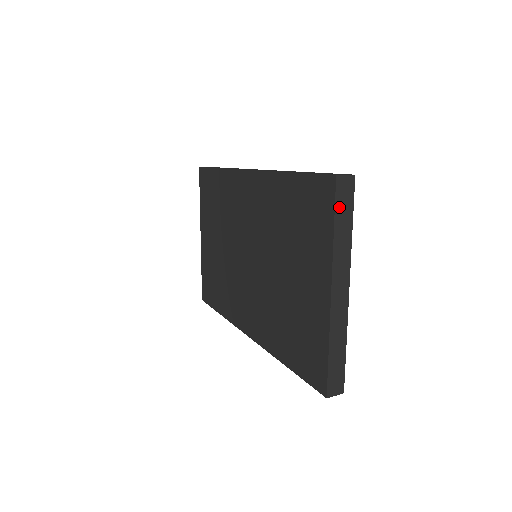
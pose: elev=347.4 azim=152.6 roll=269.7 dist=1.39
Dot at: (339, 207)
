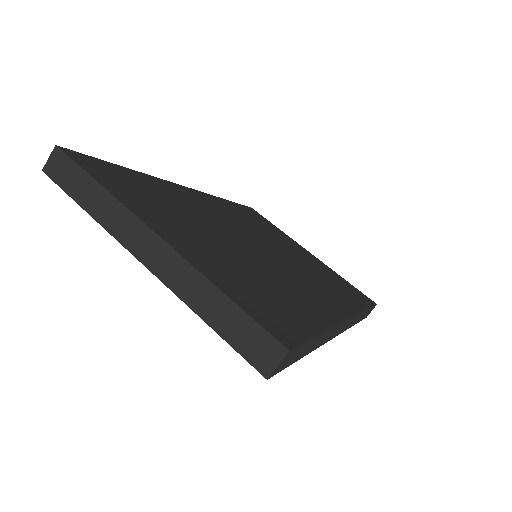
Dot at: (69, 187)
